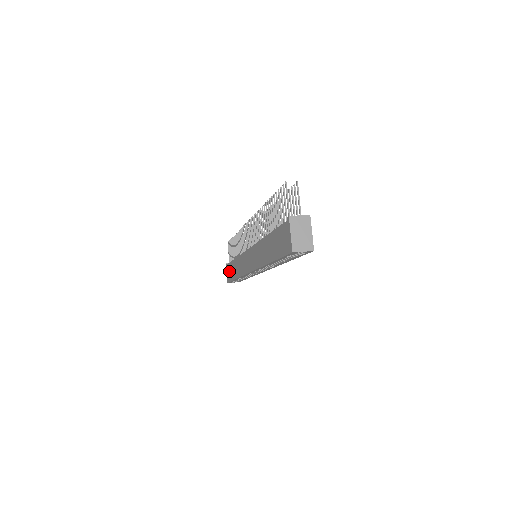
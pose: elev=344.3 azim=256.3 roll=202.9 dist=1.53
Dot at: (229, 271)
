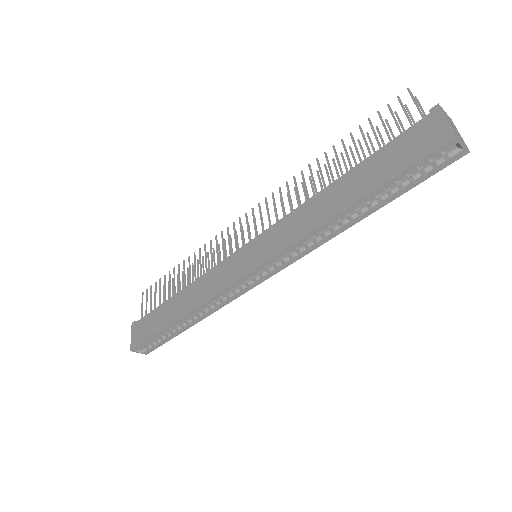
Dot at: (146, 325)
